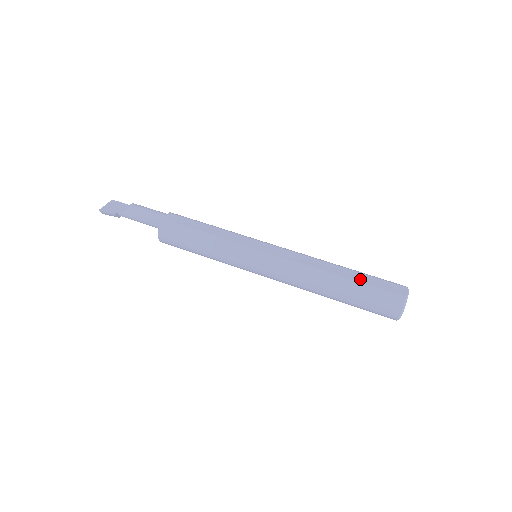
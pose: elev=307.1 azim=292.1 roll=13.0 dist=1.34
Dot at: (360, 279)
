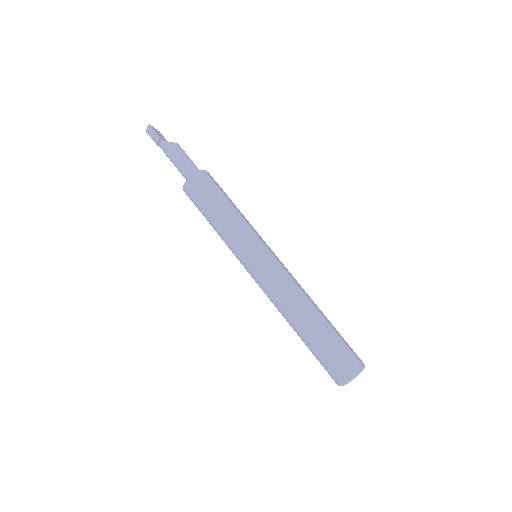
Dot at: (335, 329)
